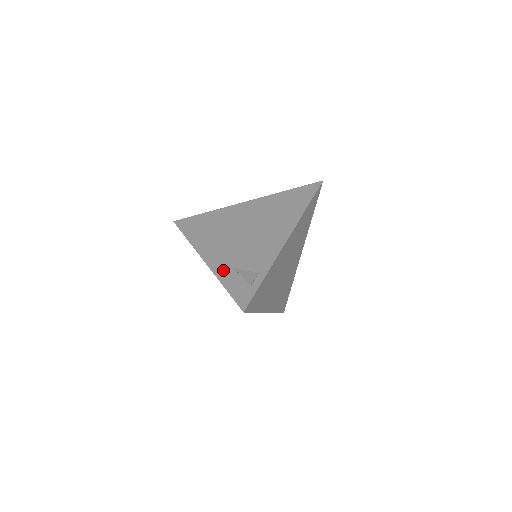
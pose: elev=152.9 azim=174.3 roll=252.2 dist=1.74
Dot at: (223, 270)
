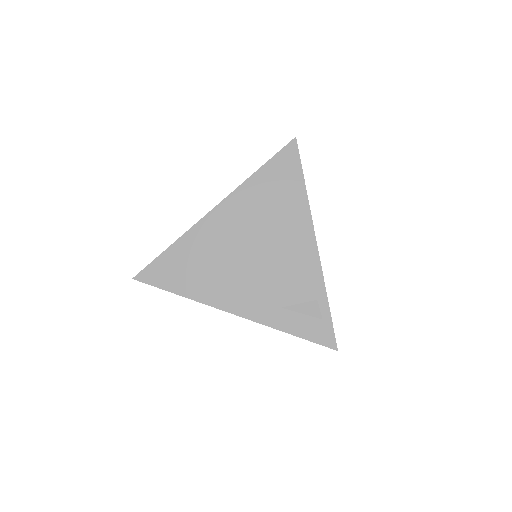
Dot at: (272, 316)
